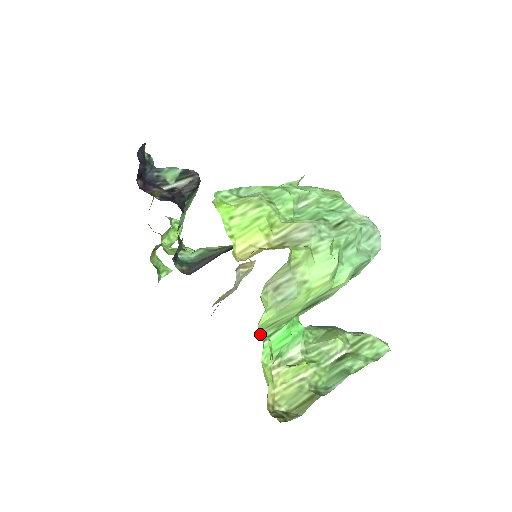
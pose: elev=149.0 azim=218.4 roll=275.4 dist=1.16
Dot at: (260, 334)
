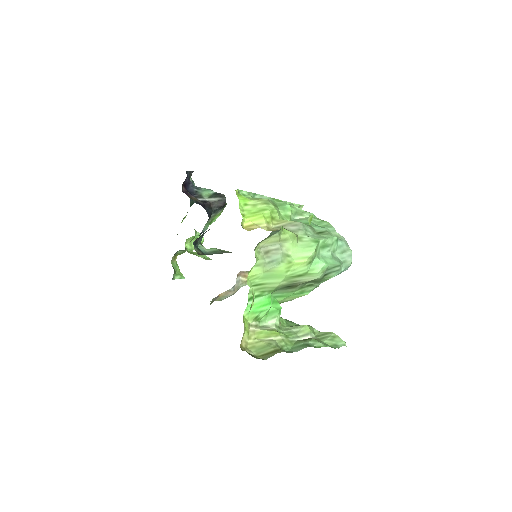
Dot at: (248, 284)
